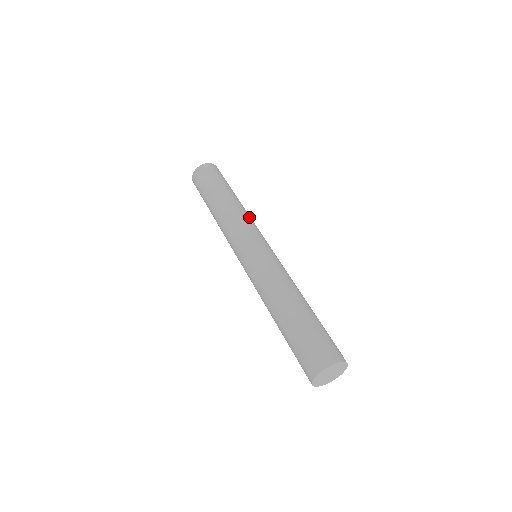
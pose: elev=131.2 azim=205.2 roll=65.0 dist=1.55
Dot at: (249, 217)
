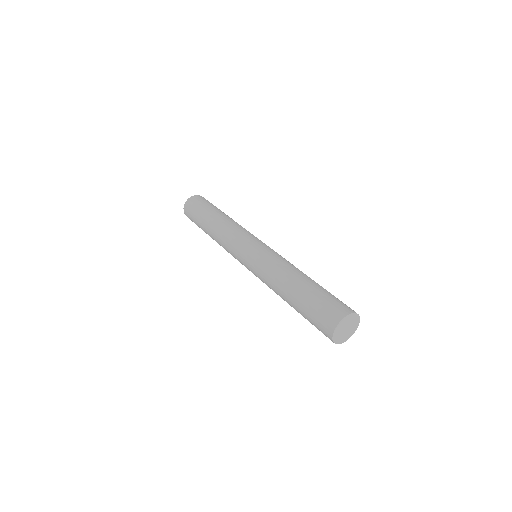
Dot at: occluded
